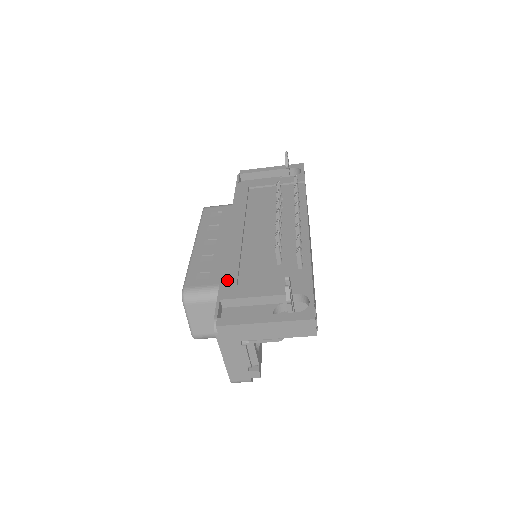
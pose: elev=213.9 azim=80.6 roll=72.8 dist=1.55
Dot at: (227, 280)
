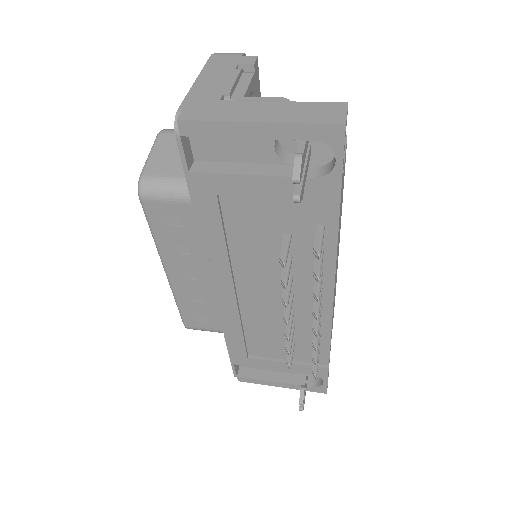
Dot at: (235, 350)
